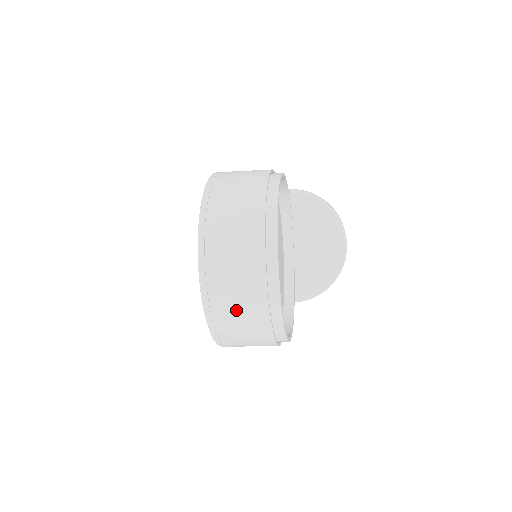
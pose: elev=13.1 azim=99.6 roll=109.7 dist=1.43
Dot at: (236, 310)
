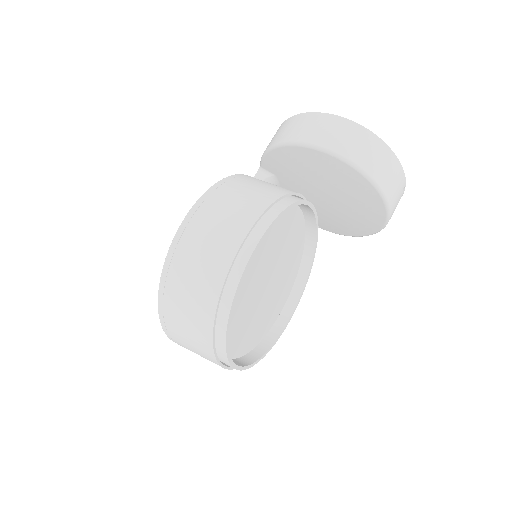
Dot at: occluded
